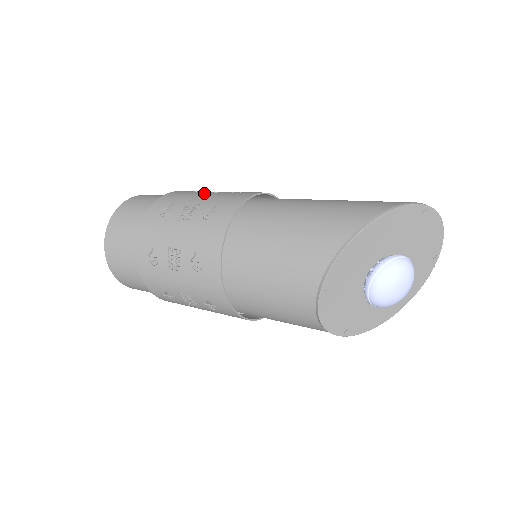
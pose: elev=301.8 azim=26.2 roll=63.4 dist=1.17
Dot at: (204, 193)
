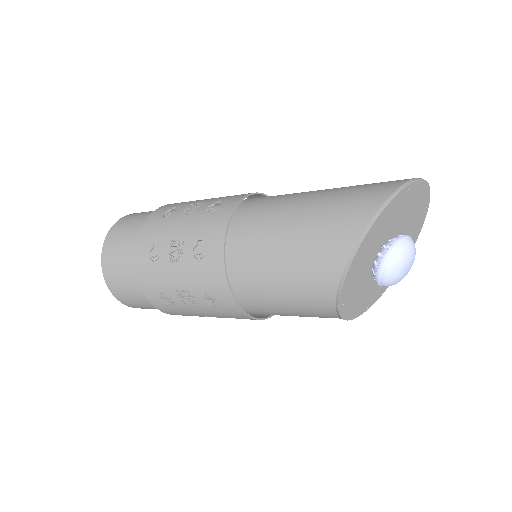
Dot at: (179, 219)
